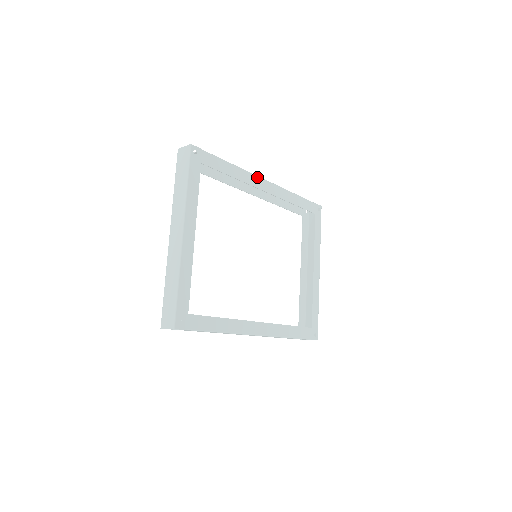
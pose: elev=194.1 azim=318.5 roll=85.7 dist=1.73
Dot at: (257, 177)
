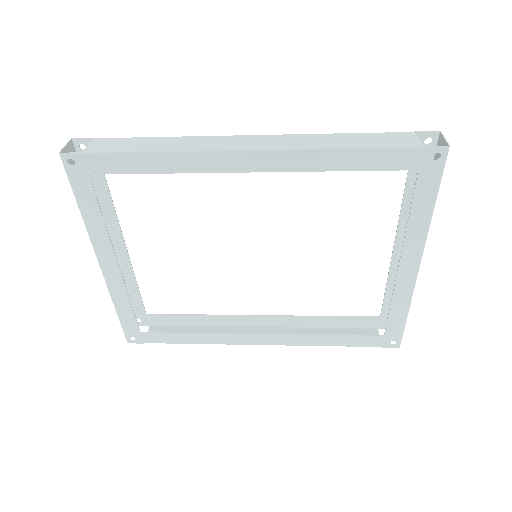
Dot at: (219, 153)
